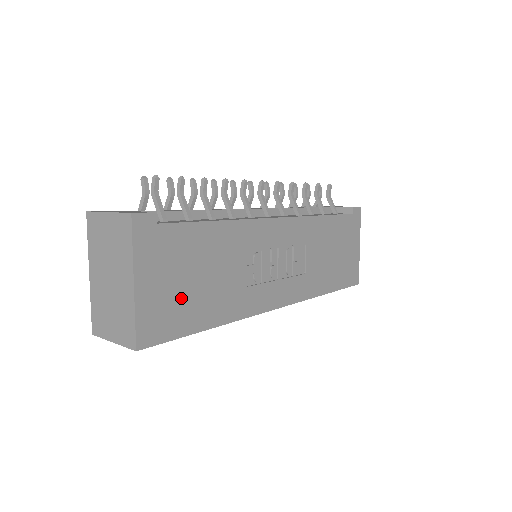
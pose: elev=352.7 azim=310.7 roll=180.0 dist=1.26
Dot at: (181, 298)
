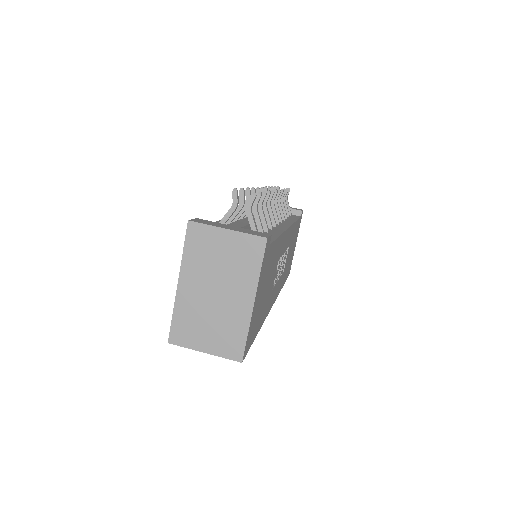
Dot at: (259, 309)
